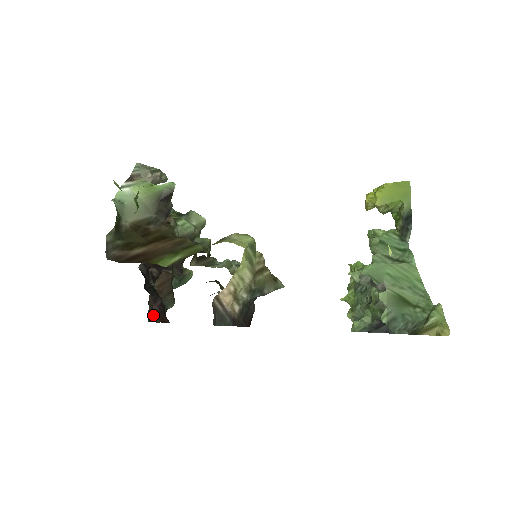
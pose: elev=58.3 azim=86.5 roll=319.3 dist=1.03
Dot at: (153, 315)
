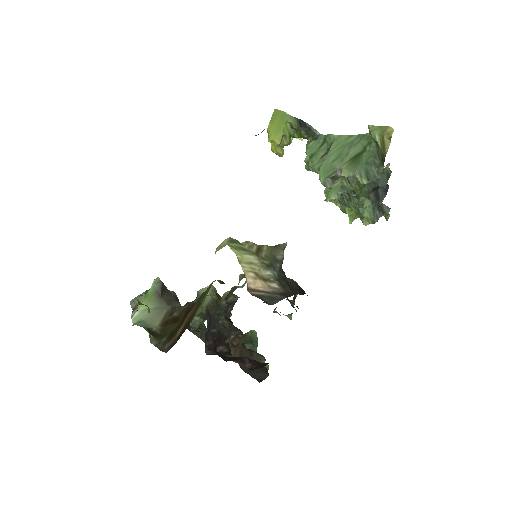
Dot at: (258, 376)
